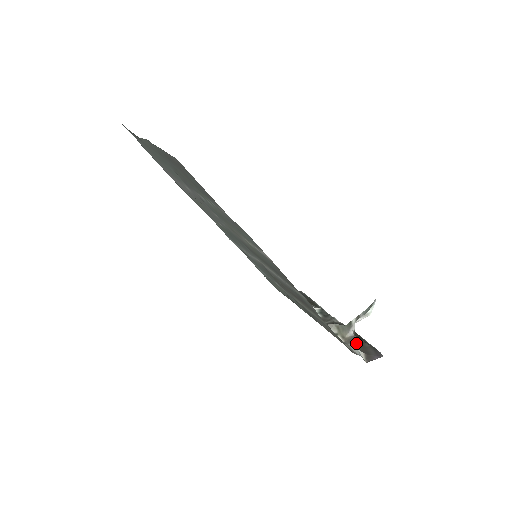
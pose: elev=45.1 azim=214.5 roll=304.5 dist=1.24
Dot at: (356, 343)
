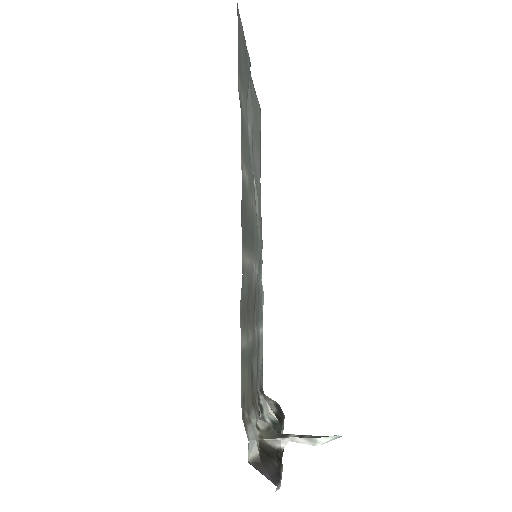
Dot at: (266, 451)
